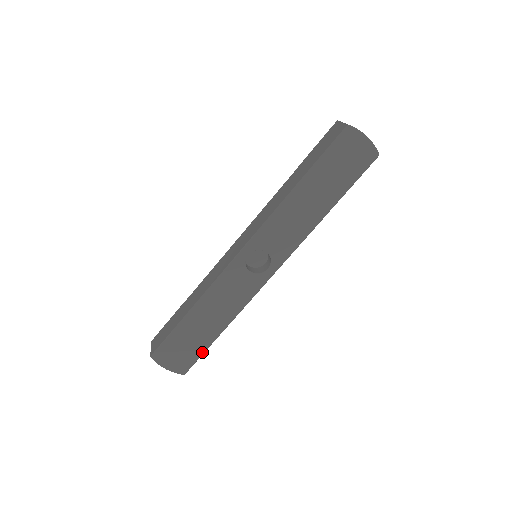
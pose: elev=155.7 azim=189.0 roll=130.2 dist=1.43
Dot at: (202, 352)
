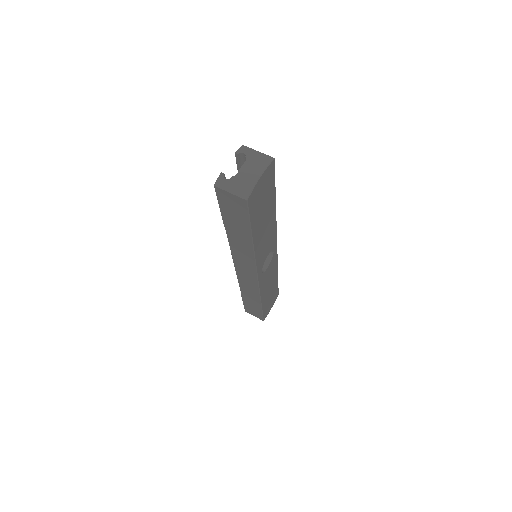
Dot at: (277, 287)
